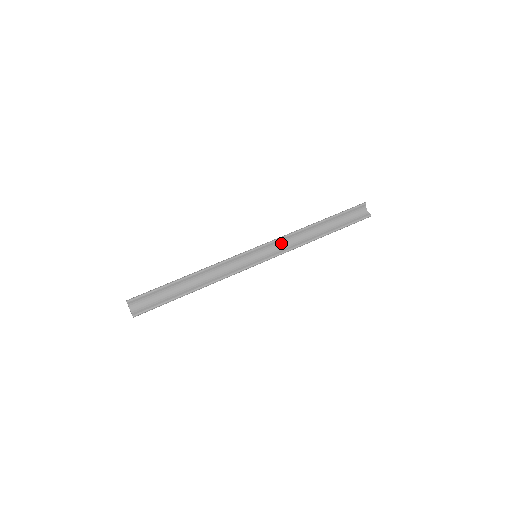
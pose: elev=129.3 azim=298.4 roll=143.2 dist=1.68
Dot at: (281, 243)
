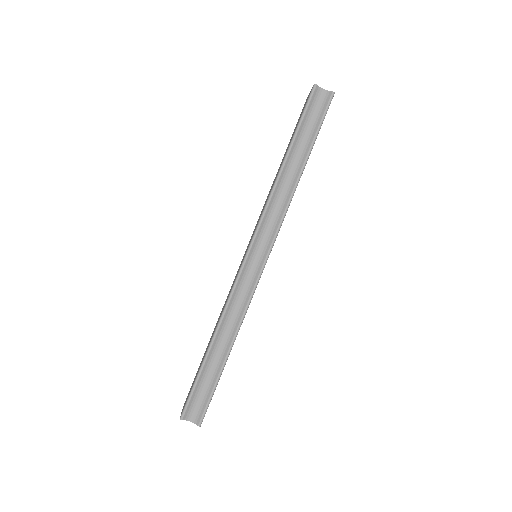
Dot at: (267, 223)
